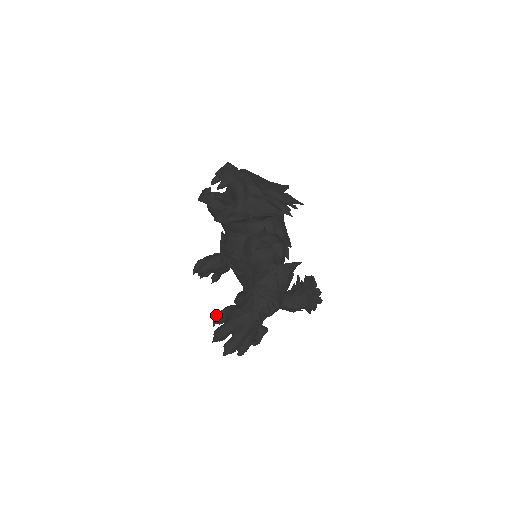
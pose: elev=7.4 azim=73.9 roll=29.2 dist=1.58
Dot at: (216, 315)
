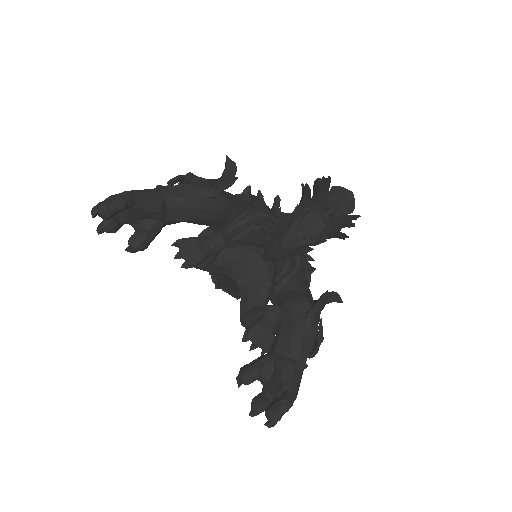
Dot at: occluded
